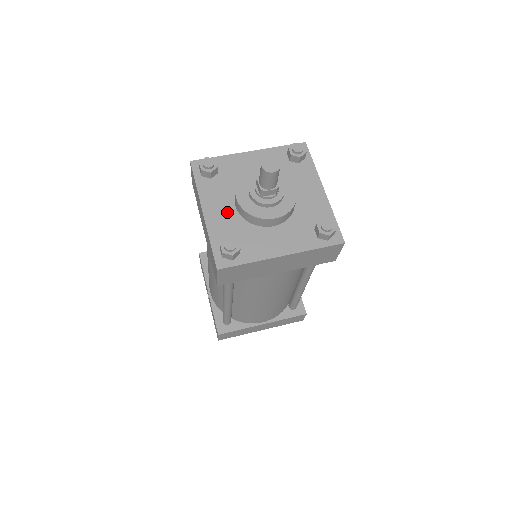
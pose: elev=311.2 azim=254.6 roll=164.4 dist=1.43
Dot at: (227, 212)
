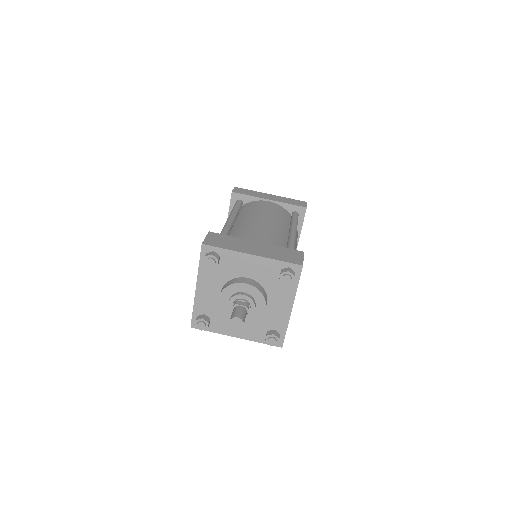
Dot at: (213, 295)
